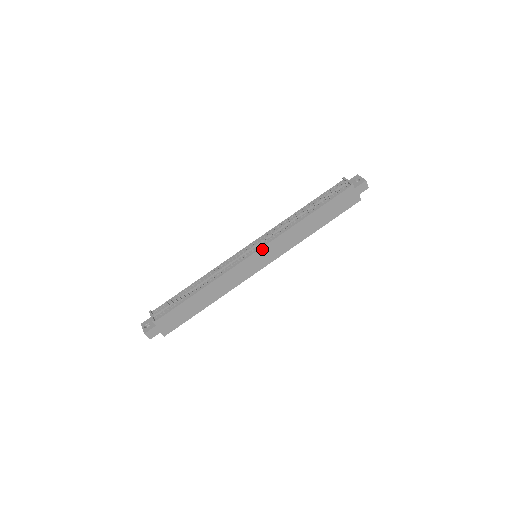
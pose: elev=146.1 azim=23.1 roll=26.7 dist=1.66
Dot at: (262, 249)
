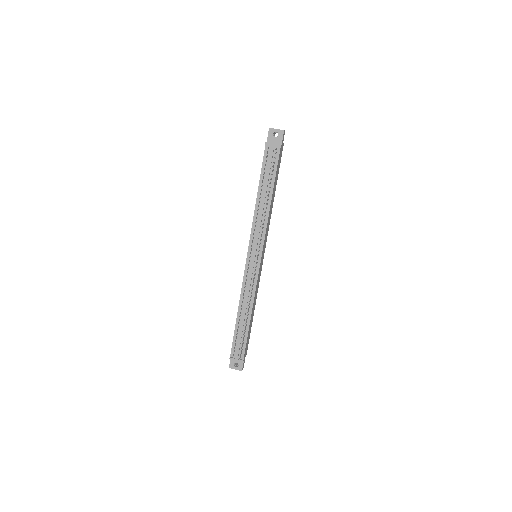
Dot at: (262, 251)
